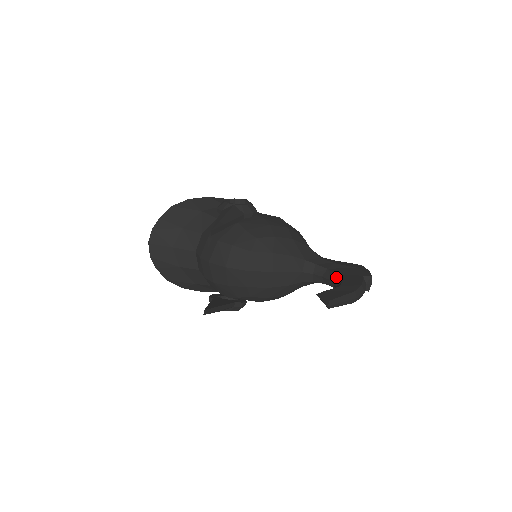
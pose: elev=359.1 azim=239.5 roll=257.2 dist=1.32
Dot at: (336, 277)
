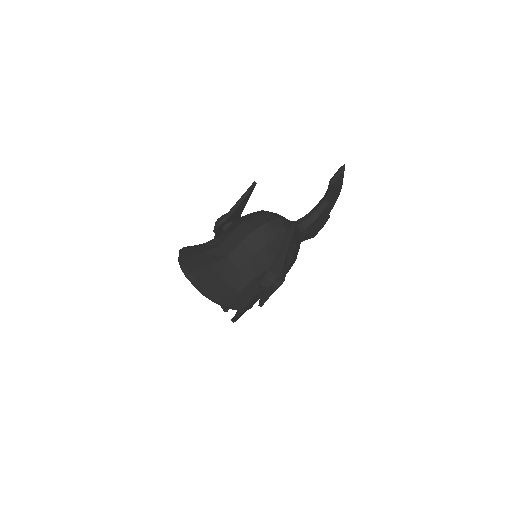
Dot at: (315, 207)
